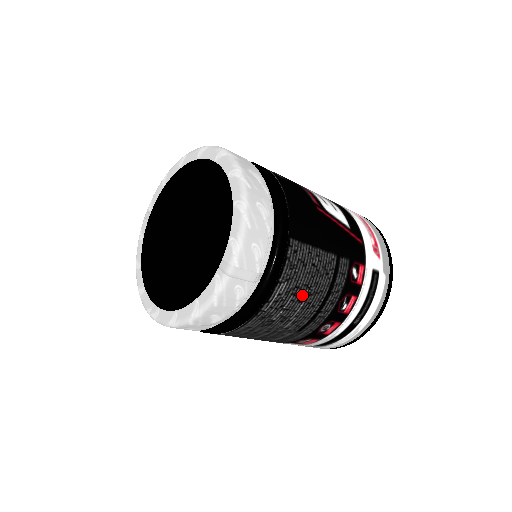
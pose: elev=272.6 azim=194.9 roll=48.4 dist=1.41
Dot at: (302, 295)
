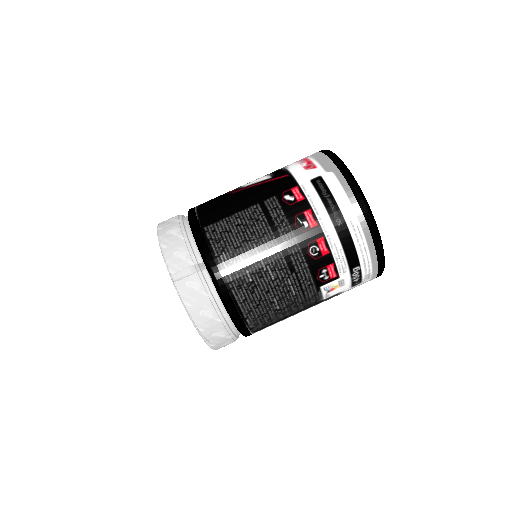
Dot at: (249, 249)
